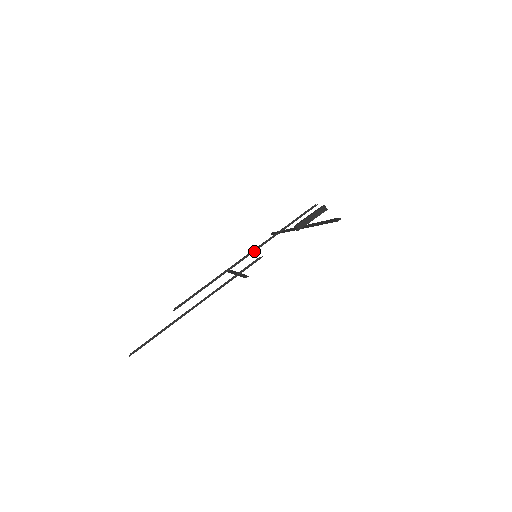
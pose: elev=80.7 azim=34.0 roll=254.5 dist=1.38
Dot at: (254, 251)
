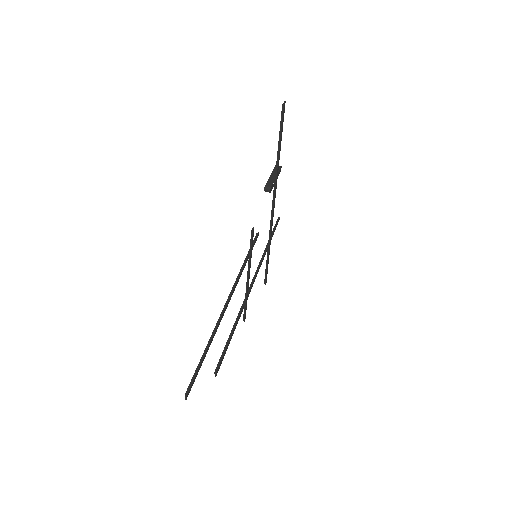
Dot at: (255, 276)
